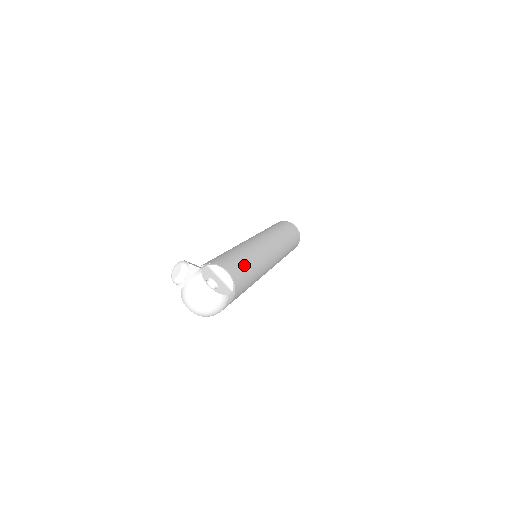
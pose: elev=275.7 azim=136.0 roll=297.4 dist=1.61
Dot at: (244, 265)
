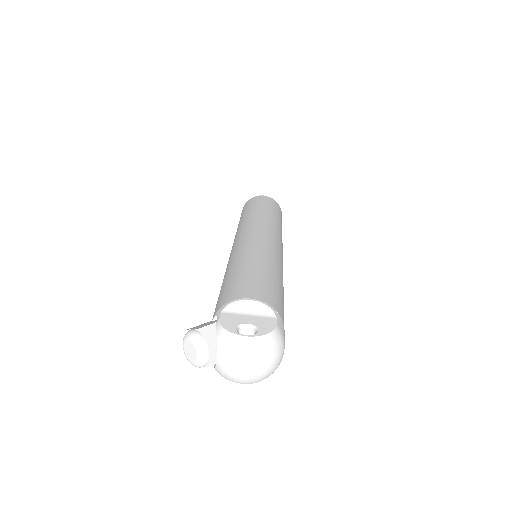
Dot at: (259, 275)
